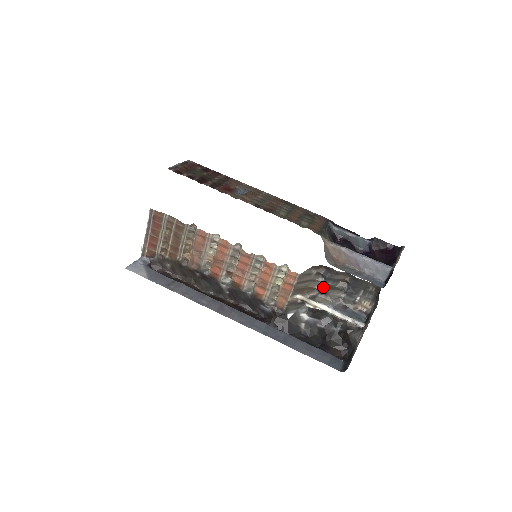
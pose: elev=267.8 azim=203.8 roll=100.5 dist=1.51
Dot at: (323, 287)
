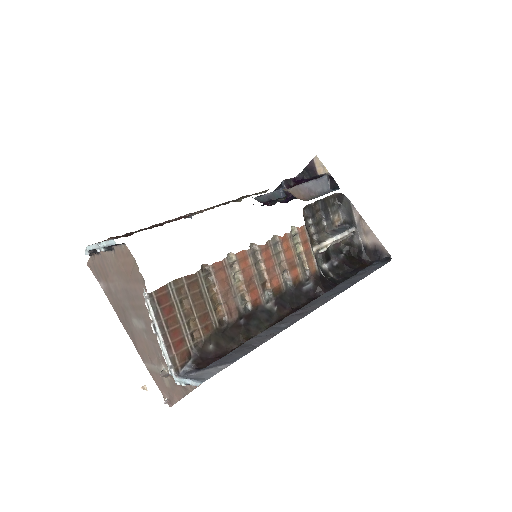
Dot at: (315, 227)
